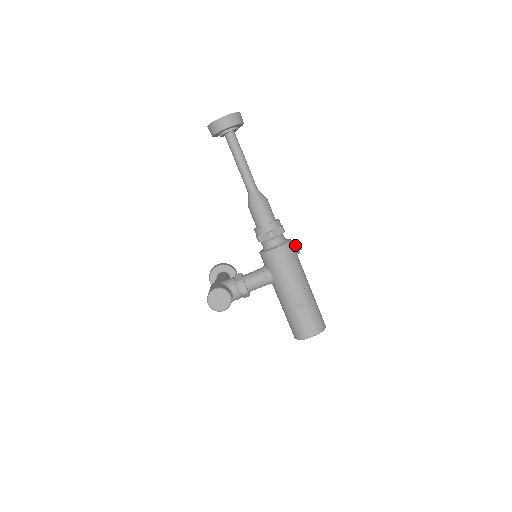
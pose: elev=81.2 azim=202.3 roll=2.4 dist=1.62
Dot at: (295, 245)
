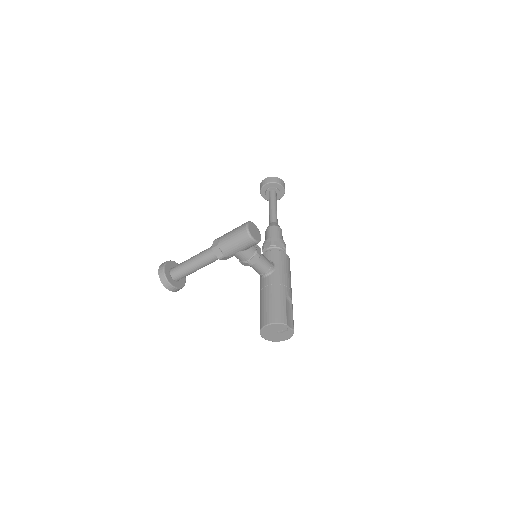
Dot at: occluded
